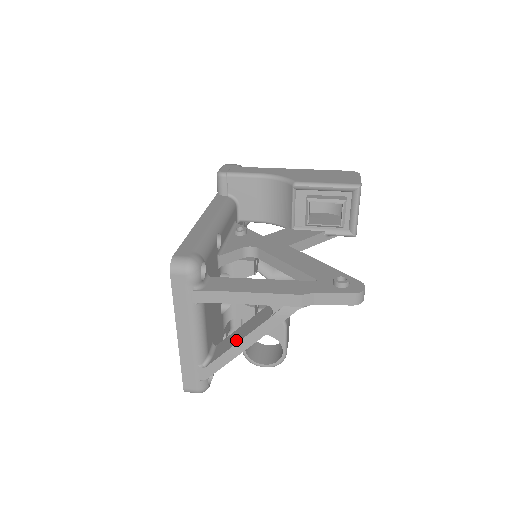
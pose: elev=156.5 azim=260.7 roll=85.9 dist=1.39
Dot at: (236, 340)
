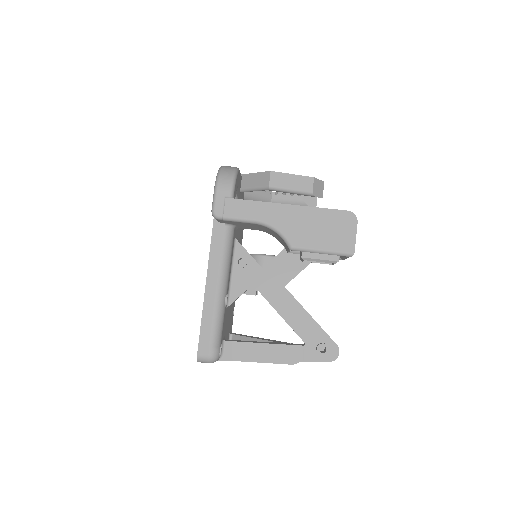
Dot at: occluded
